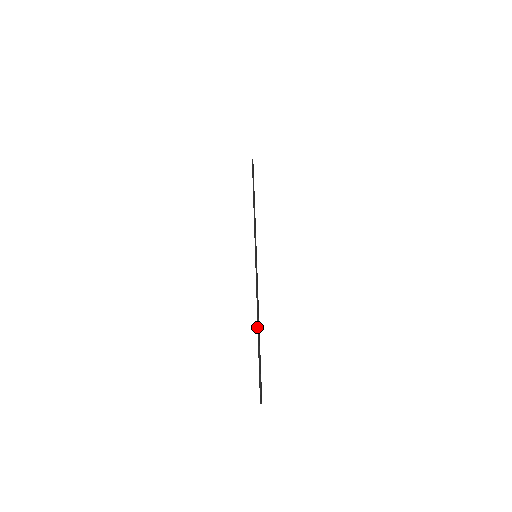
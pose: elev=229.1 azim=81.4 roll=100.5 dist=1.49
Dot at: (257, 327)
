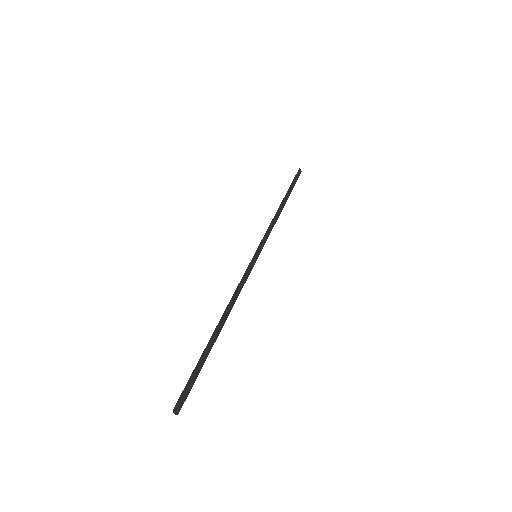
Dot at: (216, 327)
